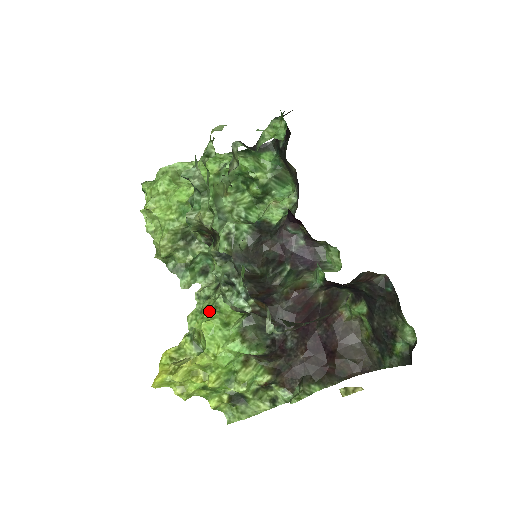
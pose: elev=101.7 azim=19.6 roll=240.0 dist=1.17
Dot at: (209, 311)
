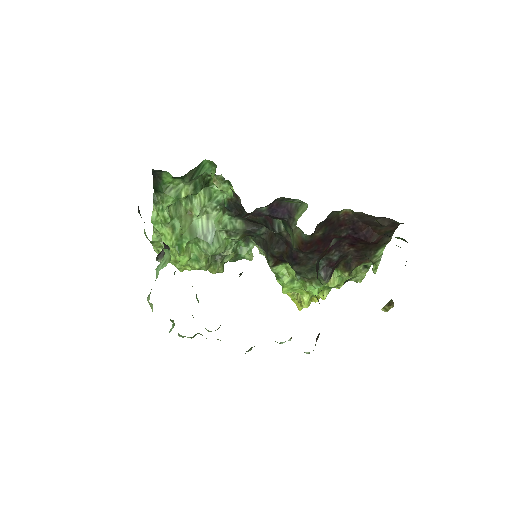
Dot at: (277, 281)
